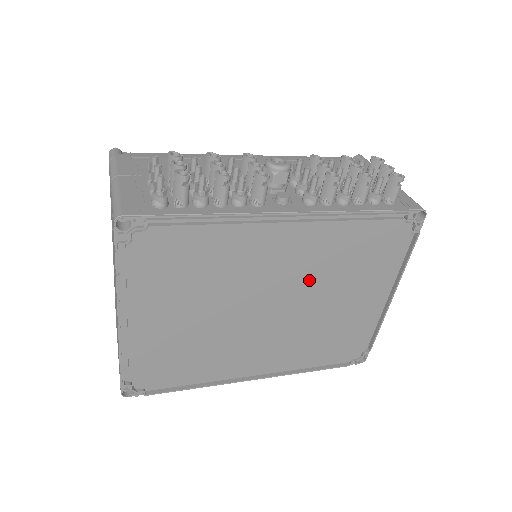
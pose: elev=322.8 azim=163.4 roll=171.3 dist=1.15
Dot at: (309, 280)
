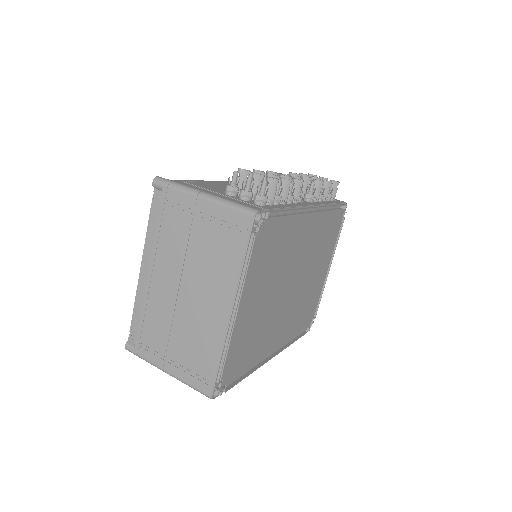
Dot at: (308, 259)
